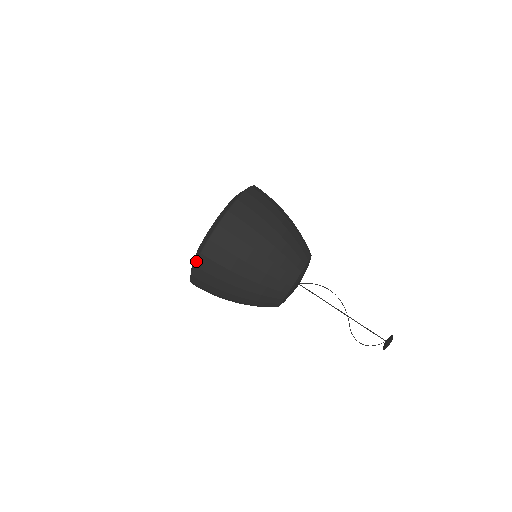
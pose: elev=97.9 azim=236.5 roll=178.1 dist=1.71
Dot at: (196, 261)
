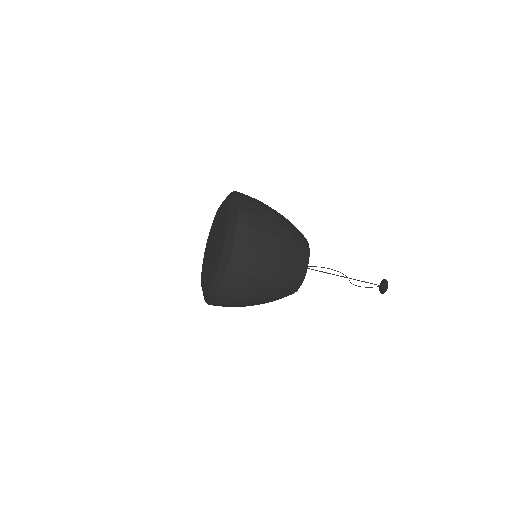
Dot at: (204, 299)
